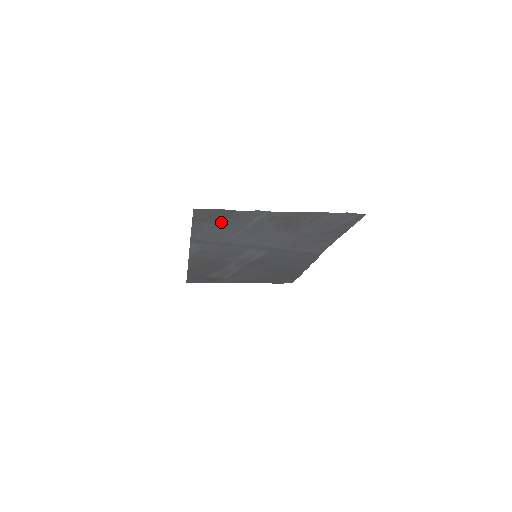
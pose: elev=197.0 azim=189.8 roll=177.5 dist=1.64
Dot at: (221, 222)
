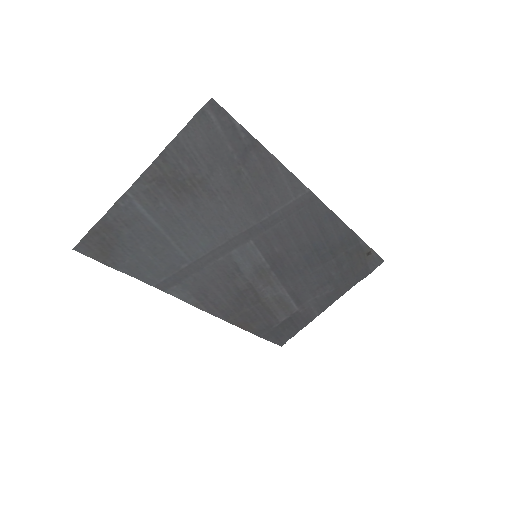
Dot at: (127, 243)
